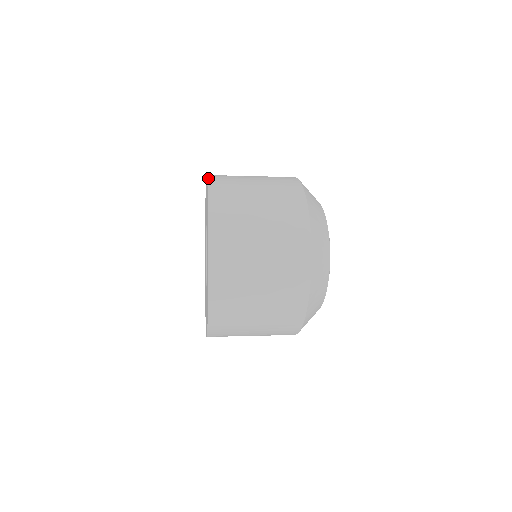
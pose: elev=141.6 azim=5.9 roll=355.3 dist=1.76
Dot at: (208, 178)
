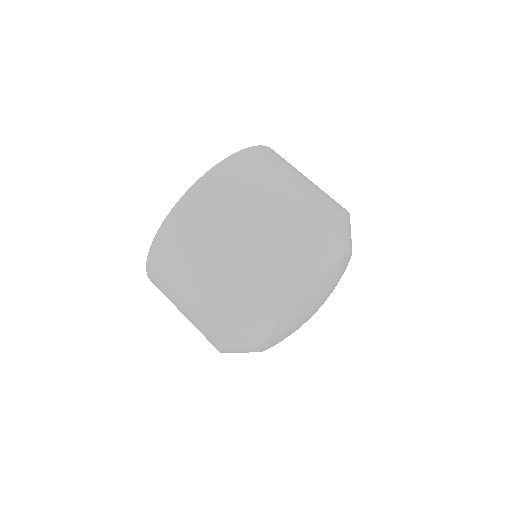
Dot at: (266, 146)
